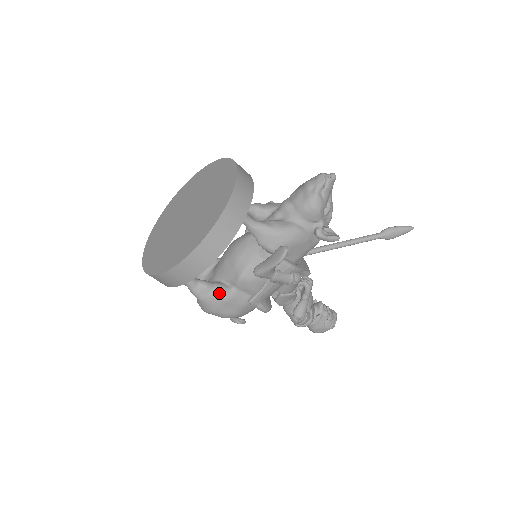
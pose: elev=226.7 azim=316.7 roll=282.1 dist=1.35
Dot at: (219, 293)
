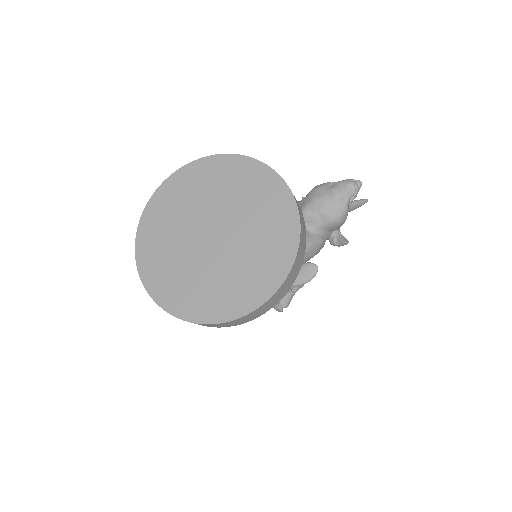
Dot at: occluded
